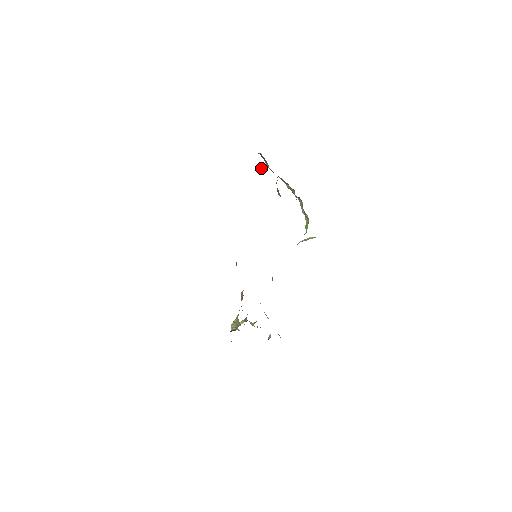
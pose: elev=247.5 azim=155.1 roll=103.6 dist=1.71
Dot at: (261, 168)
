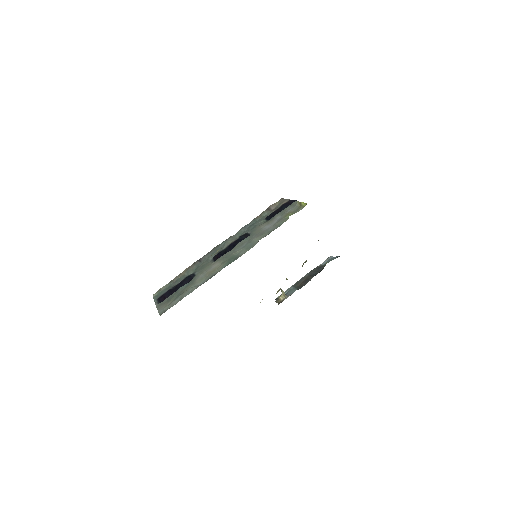
Dot at: occluded
